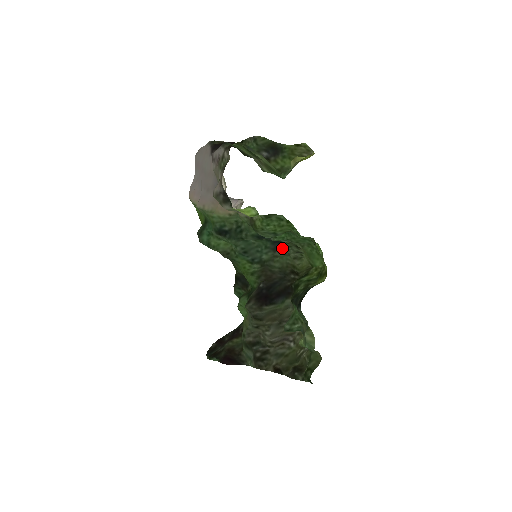
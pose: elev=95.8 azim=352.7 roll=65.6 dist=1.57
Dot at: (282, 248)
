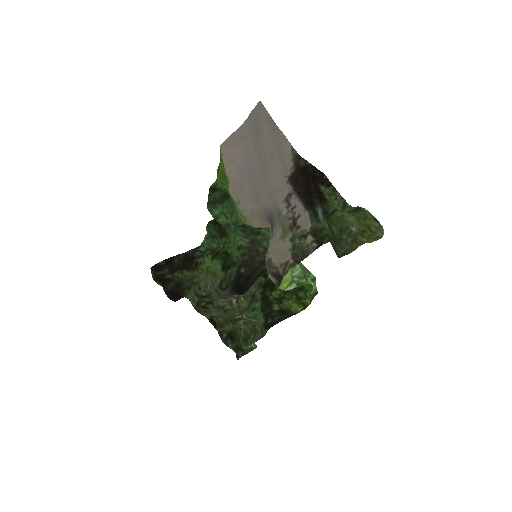
Dot at: occluded
